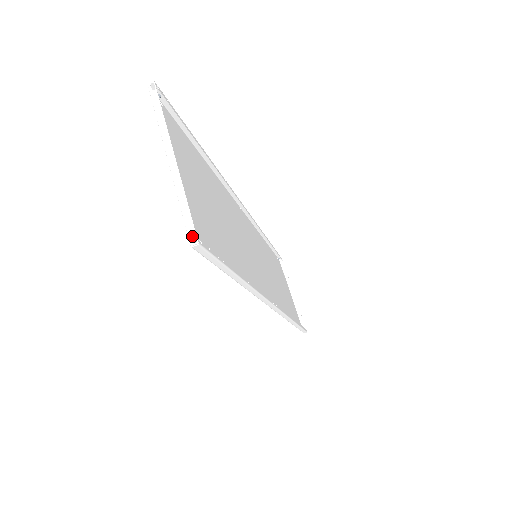
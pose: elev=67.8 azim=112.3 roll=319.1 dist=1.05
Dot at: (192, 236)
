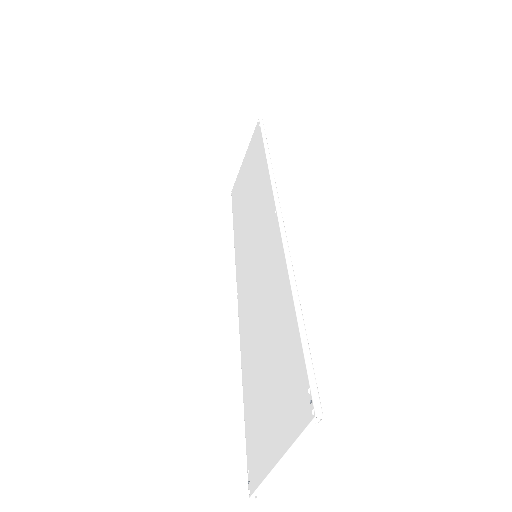
Dot at: (253, 484)
